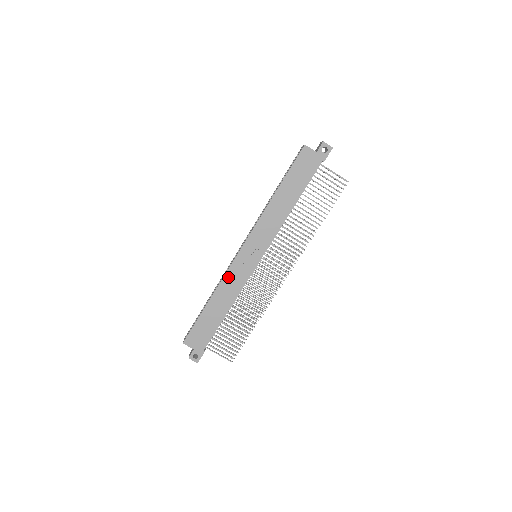
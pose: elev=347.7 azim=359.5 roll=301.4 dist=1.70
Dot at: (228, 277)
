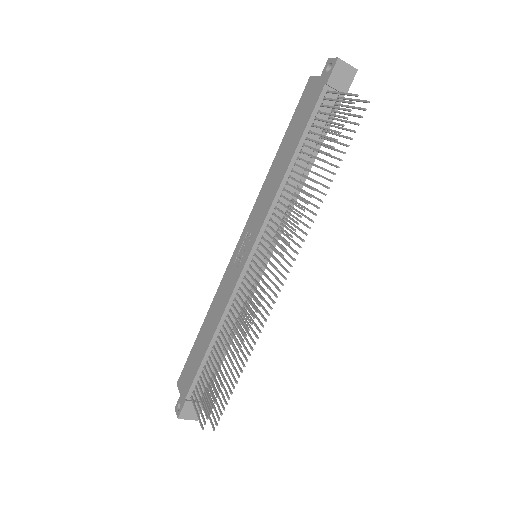
Dot at: (222, 286)
